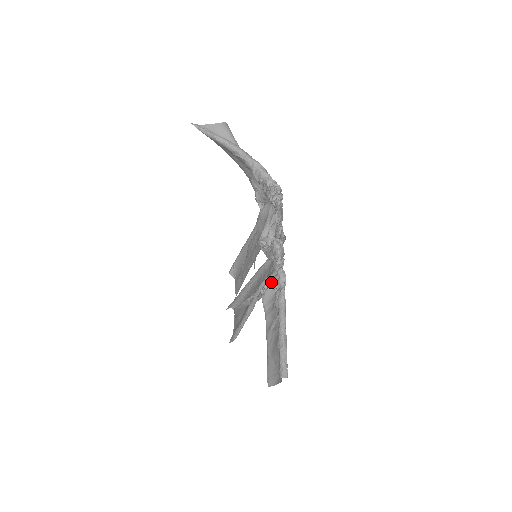
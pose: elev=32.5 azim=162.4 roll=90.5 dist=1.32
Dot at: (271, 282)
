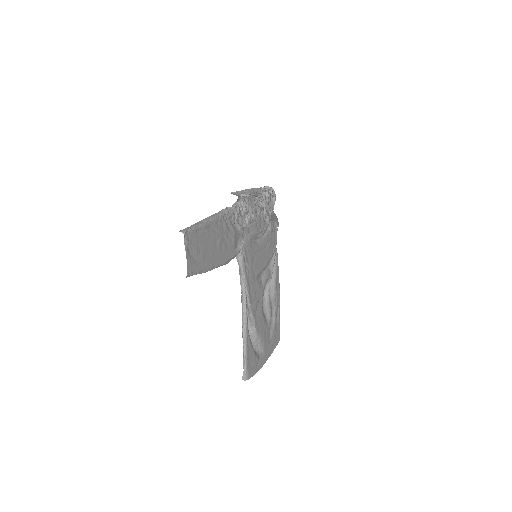
Dot at: (238, 235)
